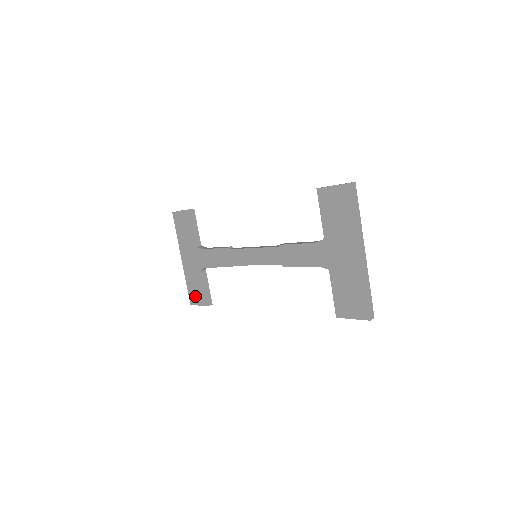
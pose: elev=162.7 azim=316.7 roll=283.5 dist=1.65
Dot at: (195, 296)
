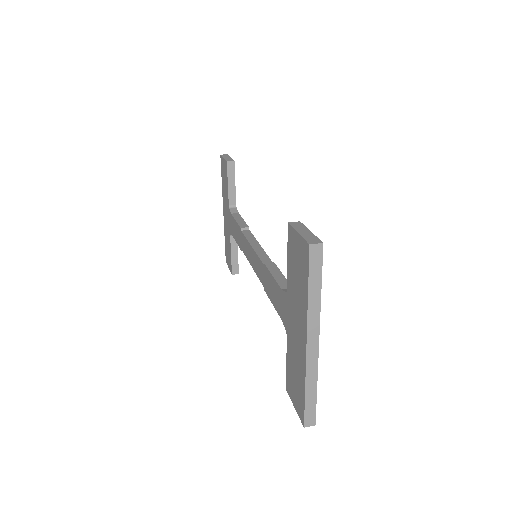
Dot at: (227, 256)
